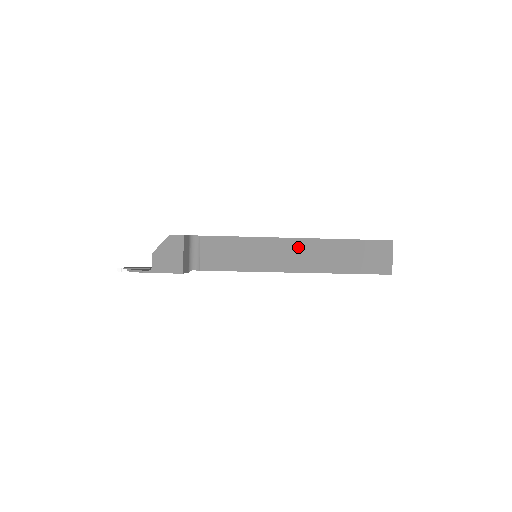
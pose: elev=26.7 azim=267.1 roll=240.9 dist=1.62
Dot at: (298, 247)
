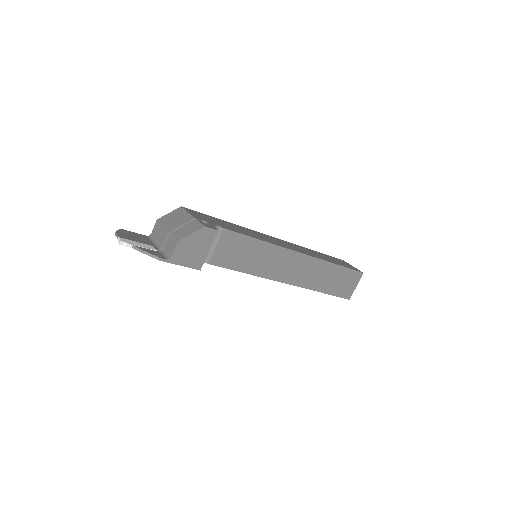
Dot at: (299, 262)
